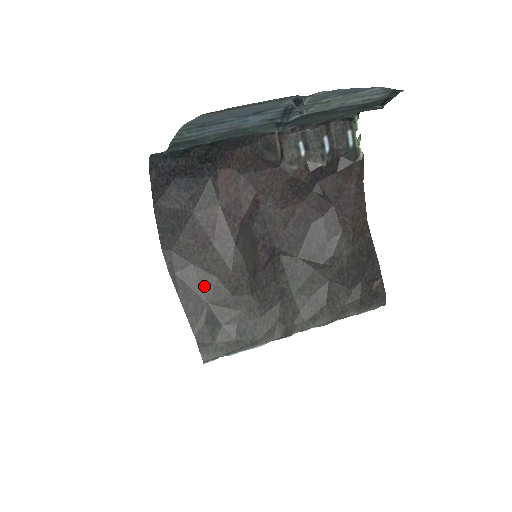
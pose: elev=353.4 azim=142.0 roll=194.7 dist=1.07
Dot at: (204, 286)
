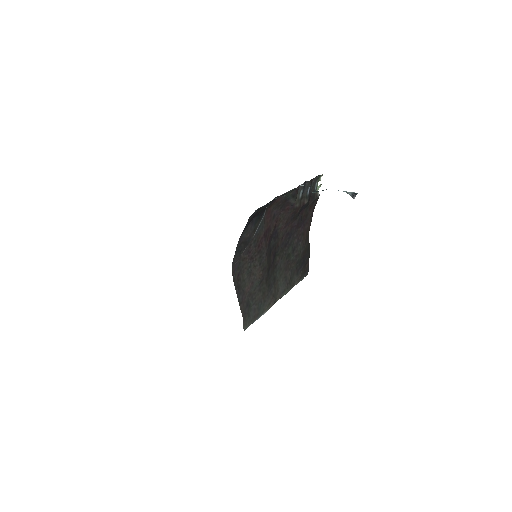
Dot at: (247, 283)
